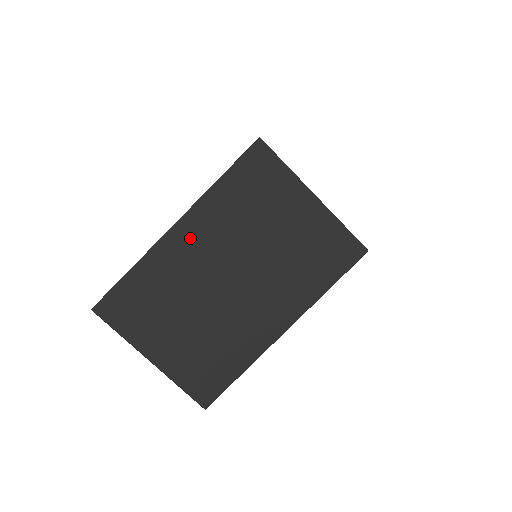
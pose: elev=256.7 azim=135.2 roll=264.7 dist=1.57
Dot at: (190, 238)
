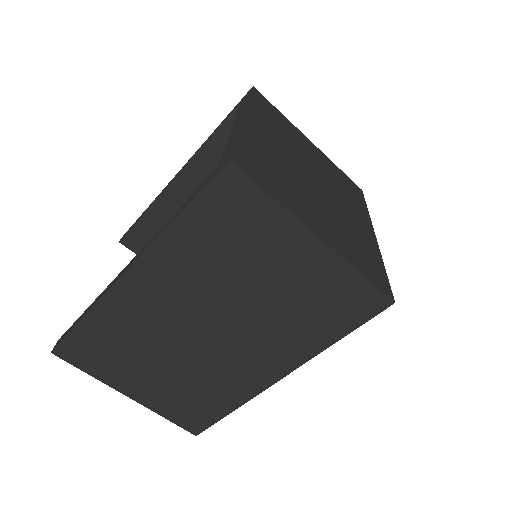
Dot at: (149, 287)
